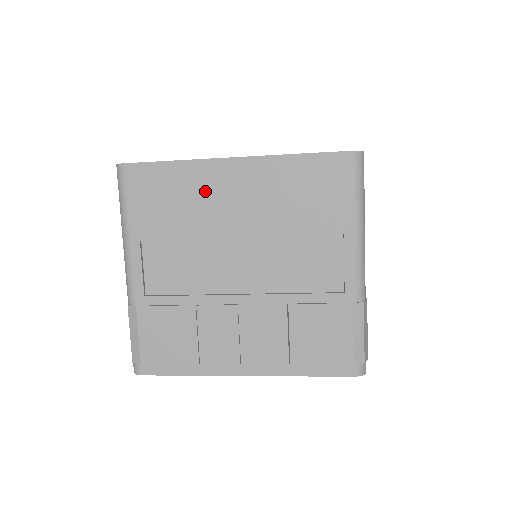
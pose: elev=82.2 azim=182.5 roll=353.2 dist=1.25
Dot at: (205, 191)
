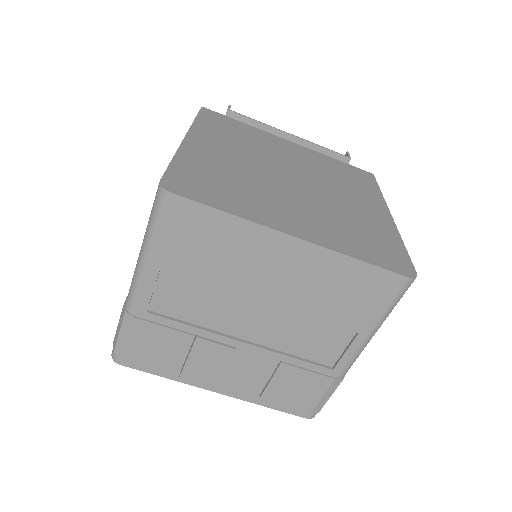
Dot at: (250, 253)
